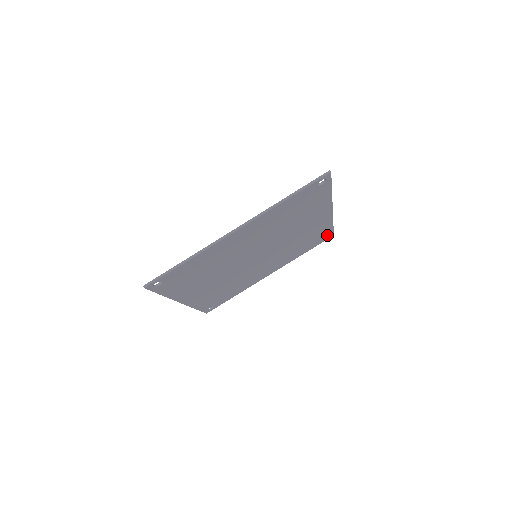
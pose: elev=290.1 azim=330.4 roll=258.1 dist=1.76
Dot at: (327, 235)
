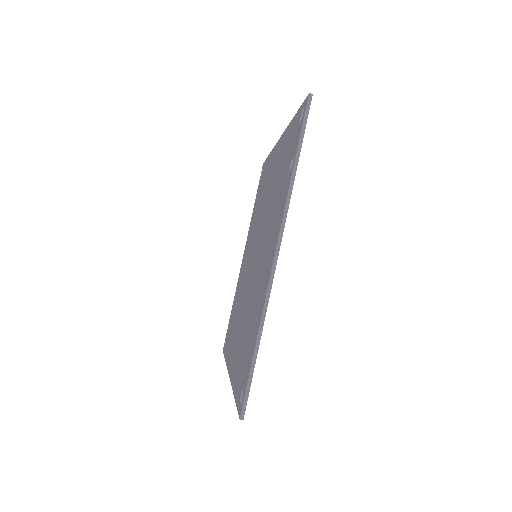
Dot at: occluded
